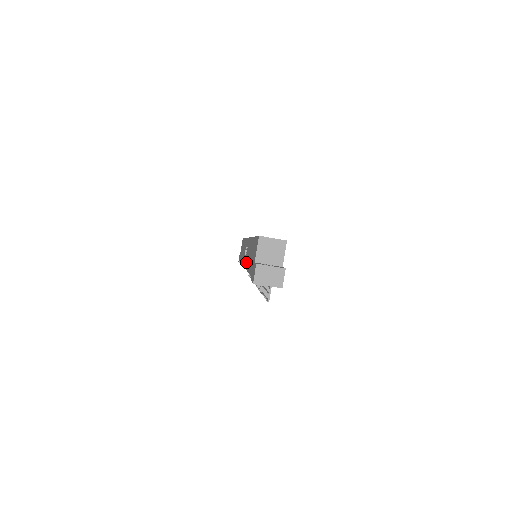
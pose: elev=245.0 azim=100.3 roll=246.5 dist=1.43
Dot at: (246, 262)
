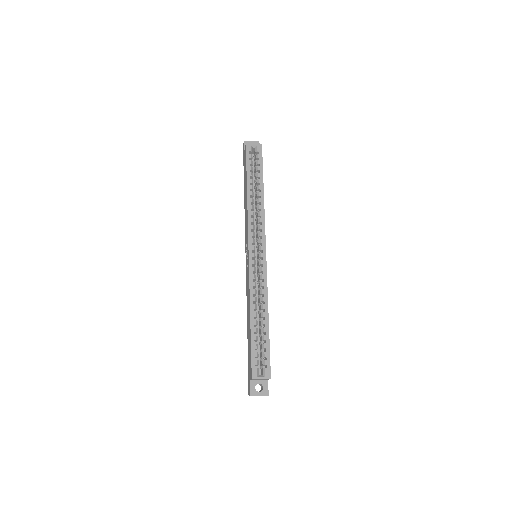
Dot at: (247, 291)
